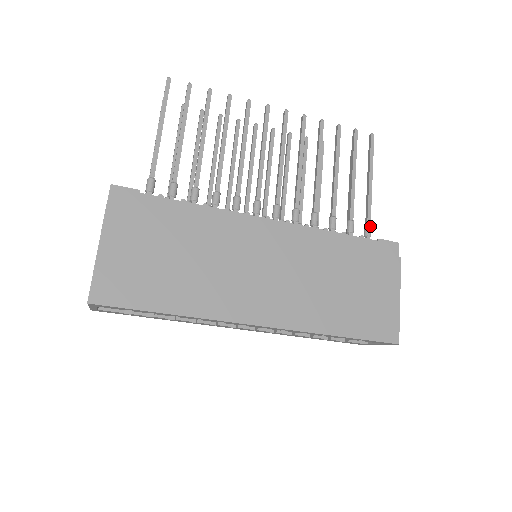
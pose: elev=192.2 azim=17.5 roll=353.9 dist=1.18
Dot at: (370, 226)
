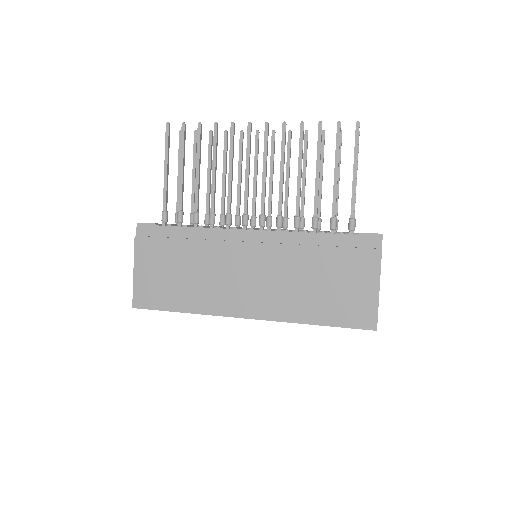
Dot at: (353, 220)
